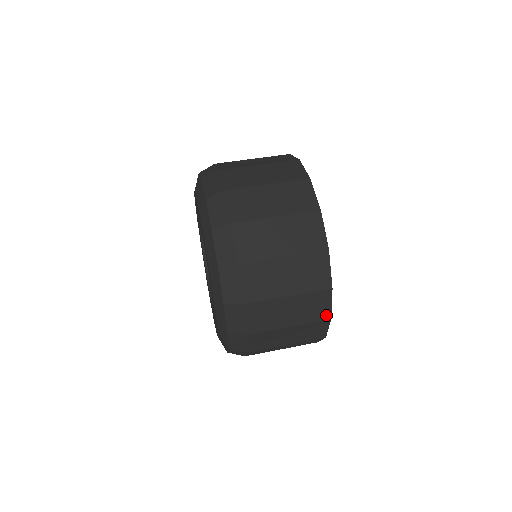
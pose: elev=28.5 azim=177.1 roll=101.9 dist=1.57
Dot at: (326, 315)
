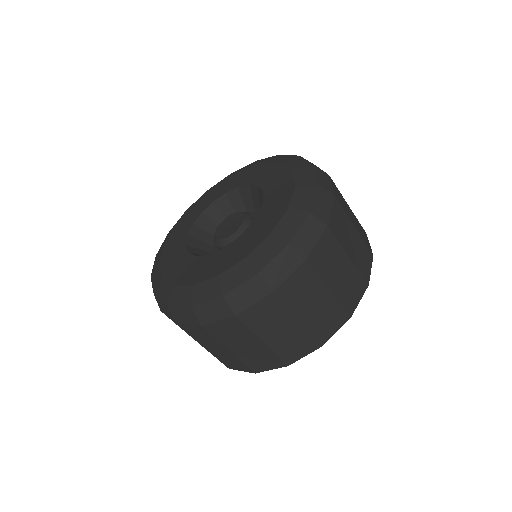
Dot at: (291, 360)
